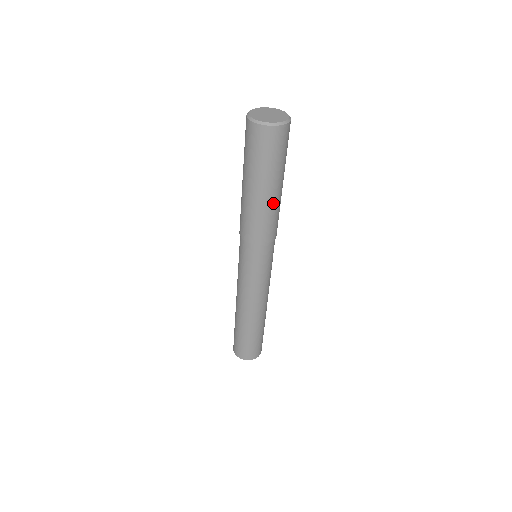
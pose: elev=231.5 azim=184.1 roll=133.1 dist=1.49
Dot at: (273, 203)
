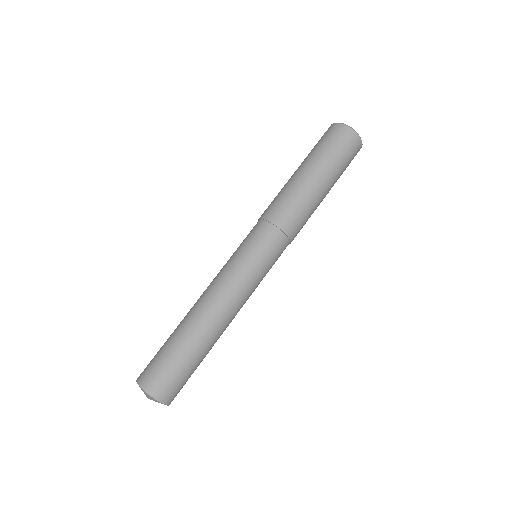
Dot at: (315, 196)
